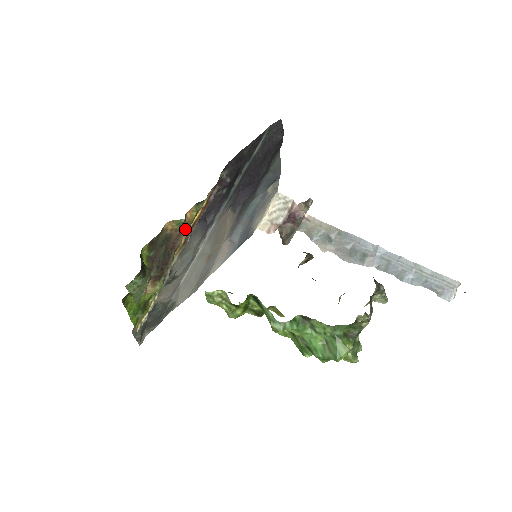
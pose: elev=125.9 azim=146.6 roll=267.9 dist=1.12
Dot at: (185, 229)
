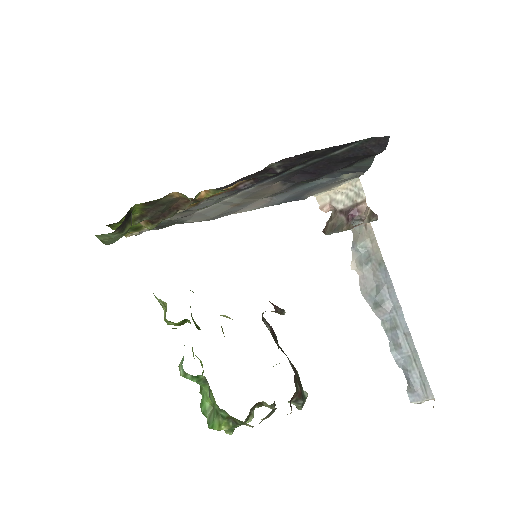
Dot at: (195, 200)
